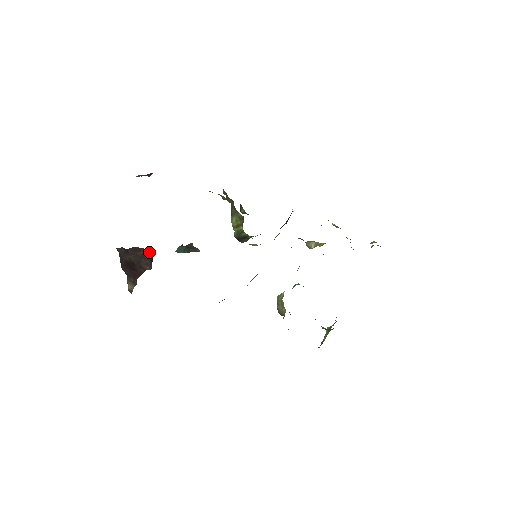
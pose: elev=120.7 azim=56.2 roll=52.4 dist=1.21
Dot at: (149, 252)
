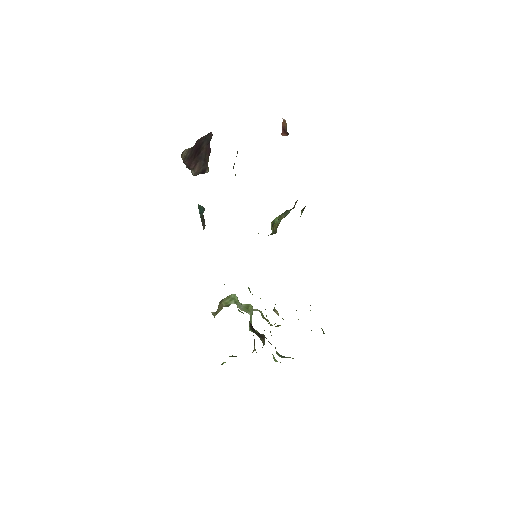
Dot at: (208, 167)
